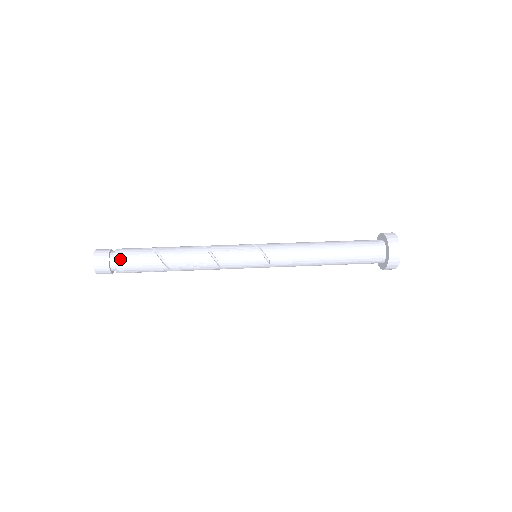
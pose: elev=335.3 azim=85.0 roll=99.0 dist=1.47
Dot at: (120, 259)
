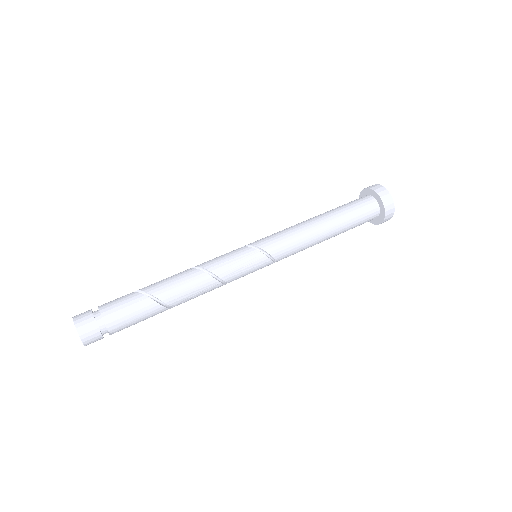
Dot at: (113, 322)
